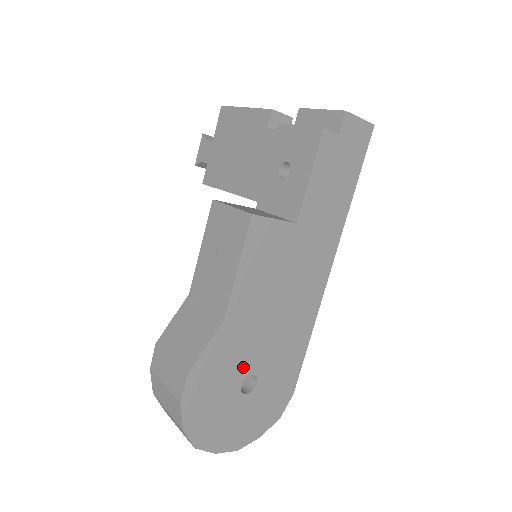
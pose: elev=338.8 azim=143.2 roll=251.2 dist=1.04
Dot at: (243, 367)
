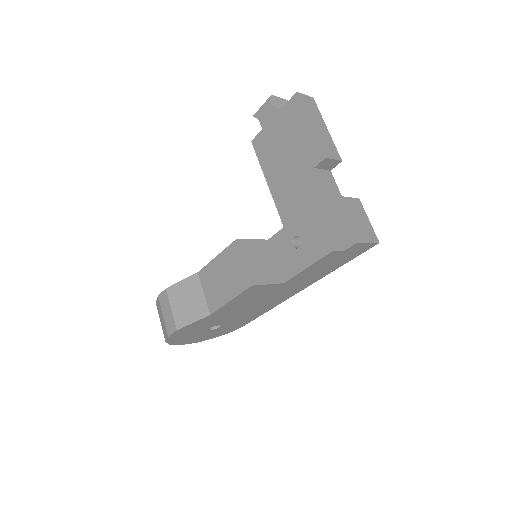
Dot at: (214, 324)
